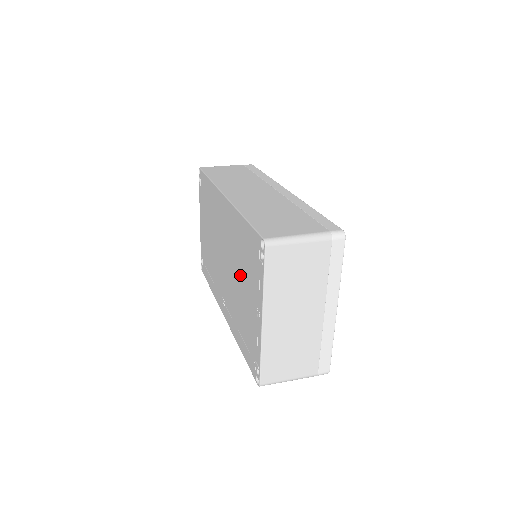
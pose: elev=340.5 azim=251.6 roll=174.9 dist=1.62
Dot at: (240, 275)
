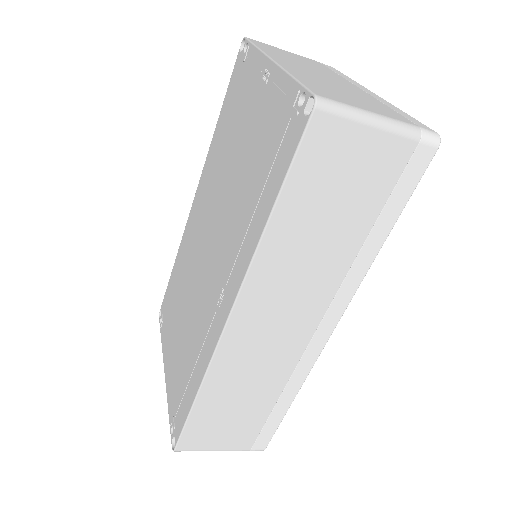
Dot at: (231, 158)
